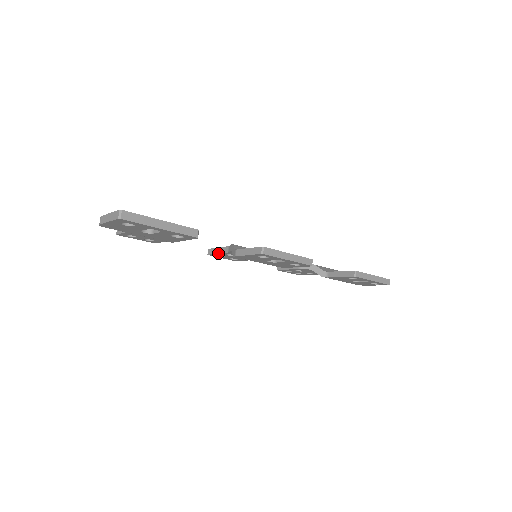
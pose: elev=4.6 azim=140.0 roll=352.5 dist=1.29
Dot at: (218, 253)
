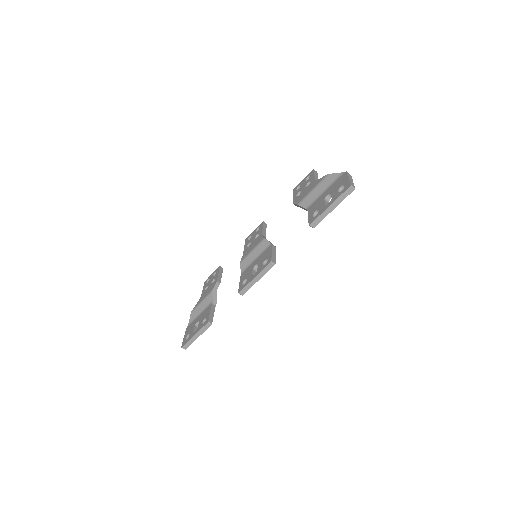
Dot at: occluded
